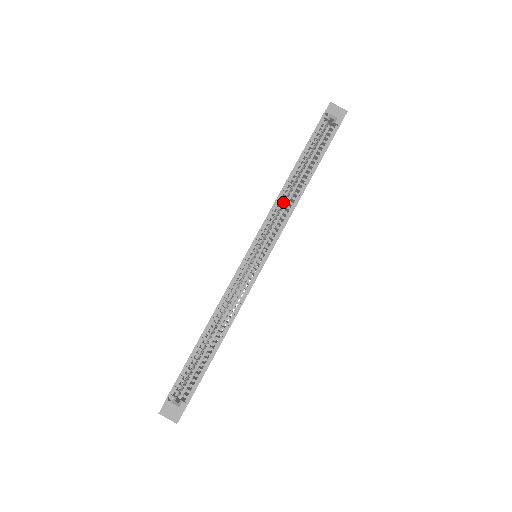
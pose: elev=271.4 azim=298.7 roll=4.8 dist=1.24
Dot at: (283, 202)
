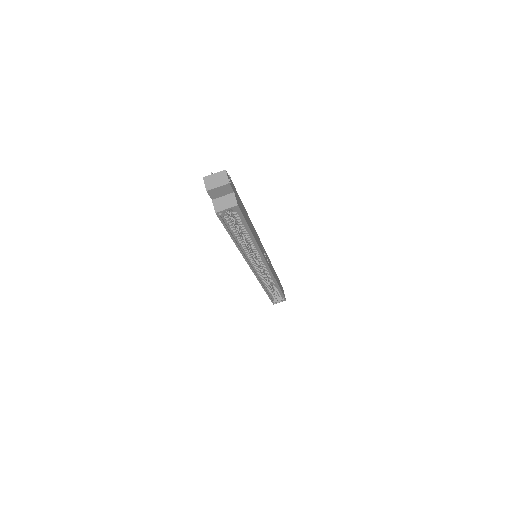
Dot at: (247, 249)
